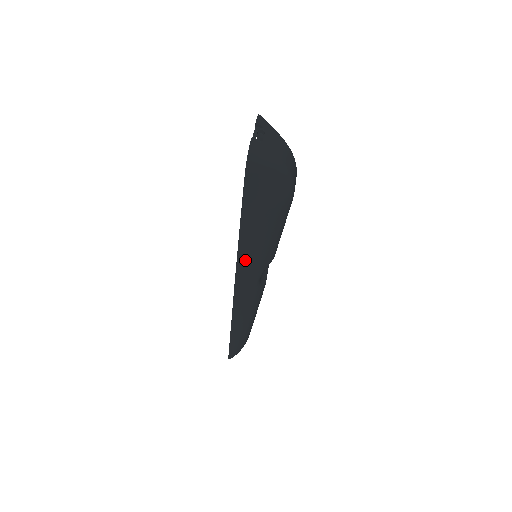
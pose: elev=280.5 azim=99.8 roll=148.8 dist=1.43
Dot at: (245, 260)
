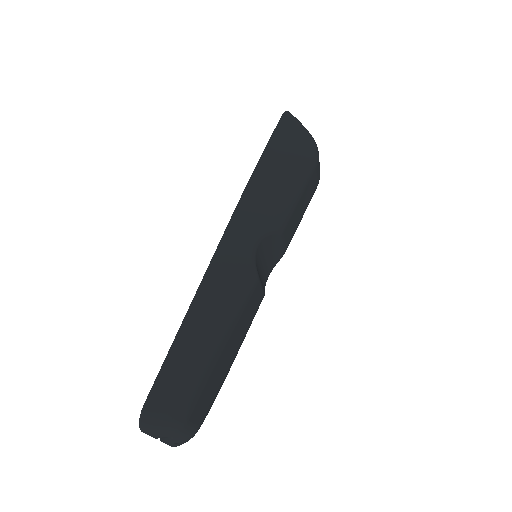
Dot at: (254, 193)
